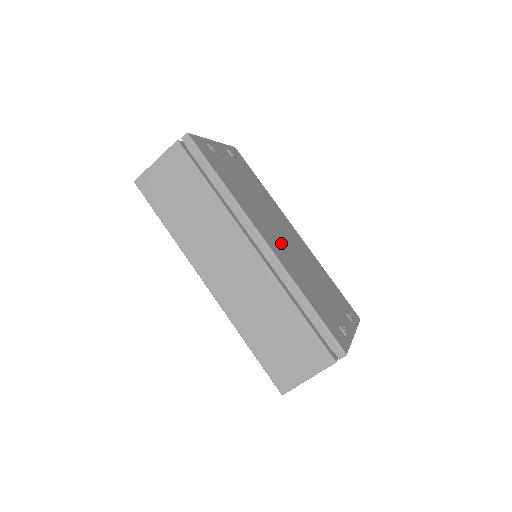
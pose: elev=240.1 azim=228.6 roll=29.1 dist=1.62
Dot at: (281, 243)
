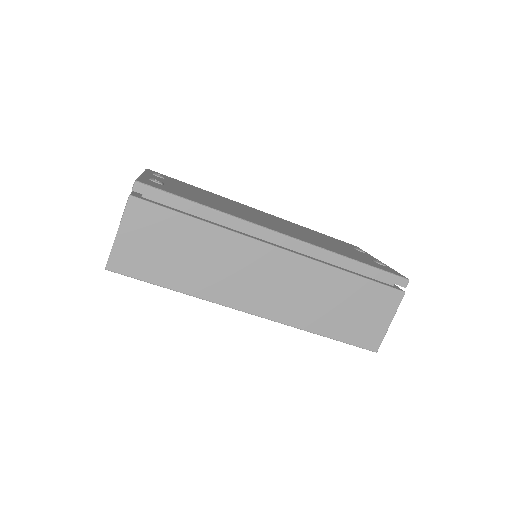
Dot at: (282, 228)
